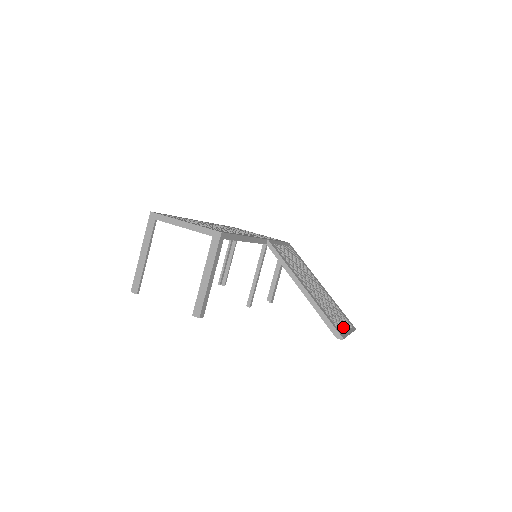
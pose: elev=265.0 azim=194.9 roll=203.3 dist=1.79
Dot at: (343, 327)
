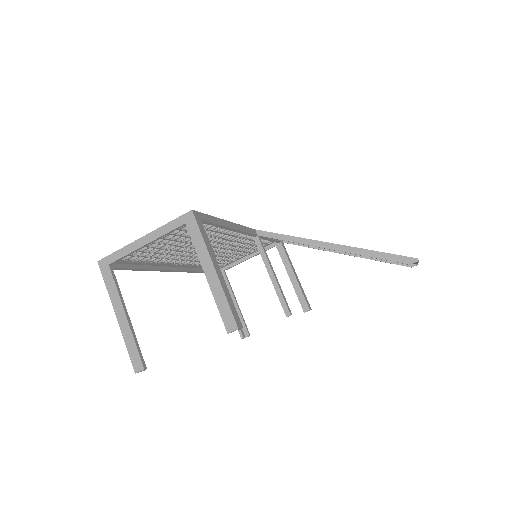
Dot at: occluded
